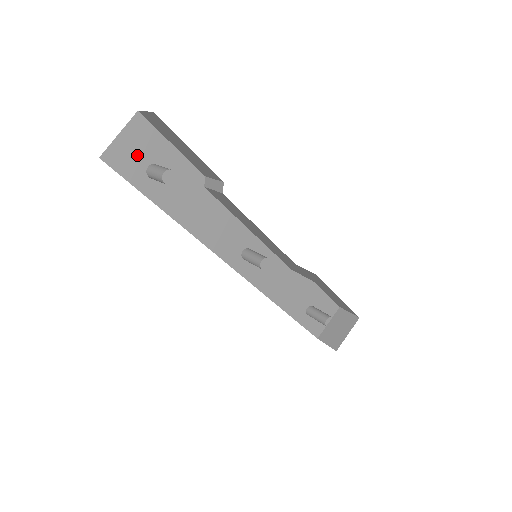
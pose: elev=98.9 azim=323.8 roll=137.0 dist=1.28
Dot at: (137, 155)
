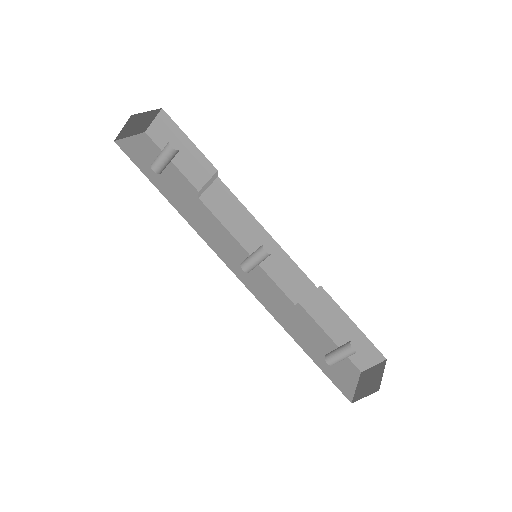
Dot at: (143, 154)
